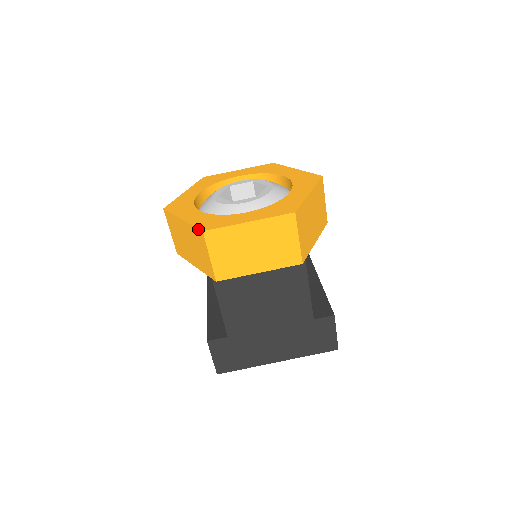
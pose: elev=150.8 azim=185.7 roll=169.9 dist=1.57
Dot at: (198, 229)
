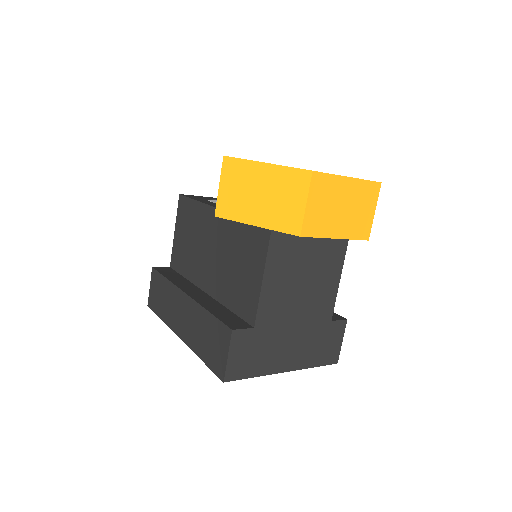
Dot at: (303, 169)
